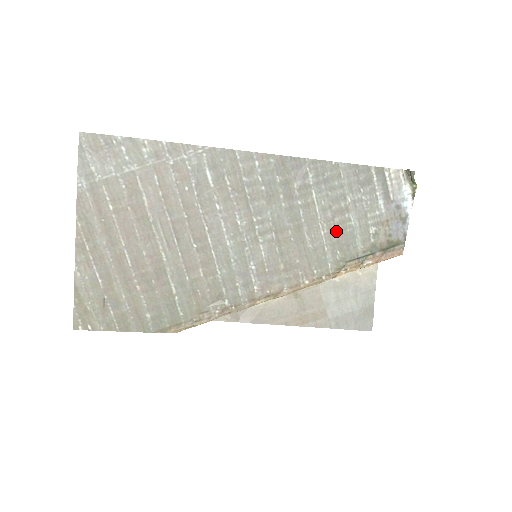
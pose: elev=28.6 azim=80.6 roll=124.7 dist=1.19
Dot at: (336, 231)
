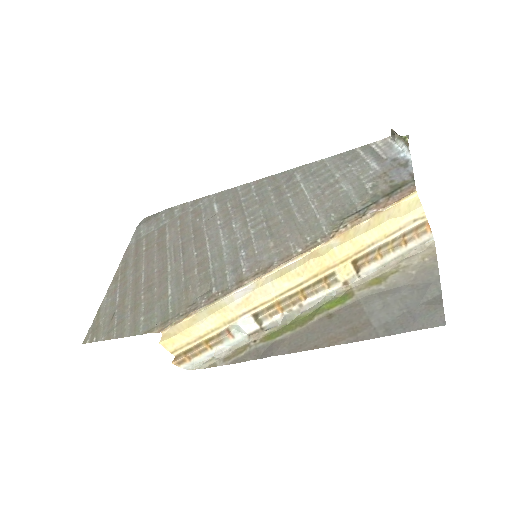
Dot at: (328, 200)
